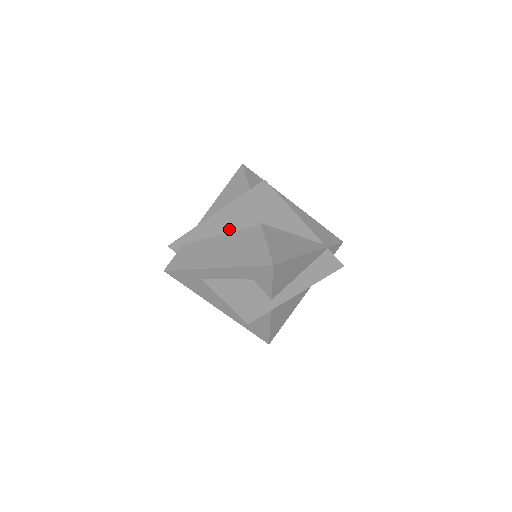
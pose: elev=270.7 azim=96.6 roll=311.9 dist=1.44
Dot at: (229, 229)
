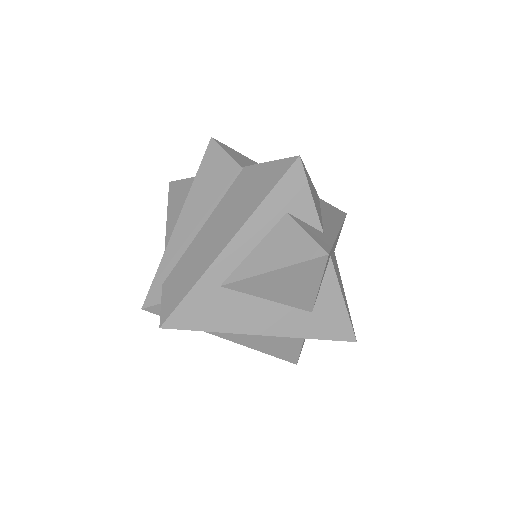
Dot at: (210, 208)
